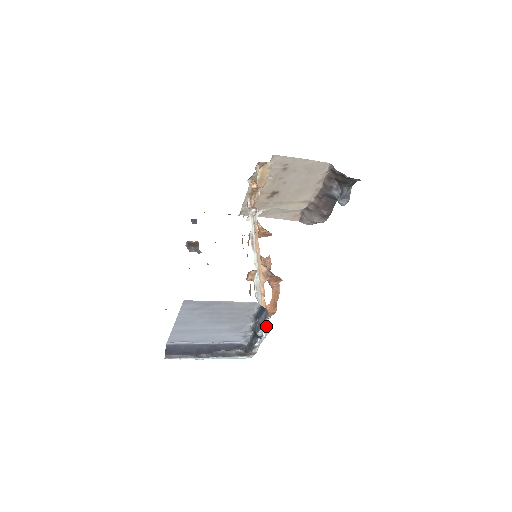
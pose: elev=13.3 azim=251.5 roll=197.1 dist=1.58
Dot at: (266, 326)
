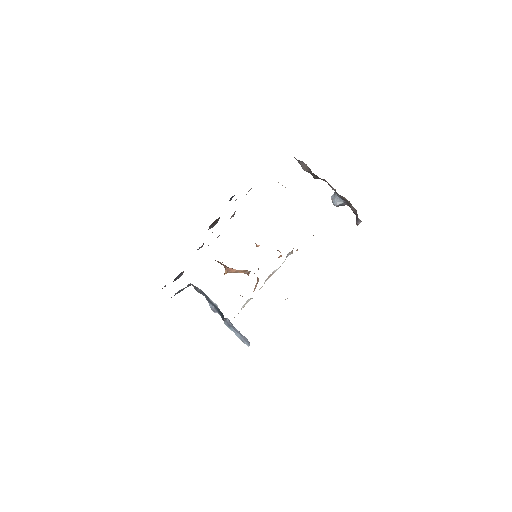
Dot at: occluded
